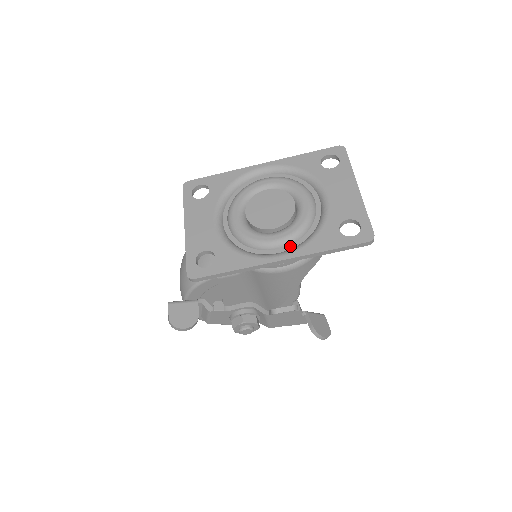
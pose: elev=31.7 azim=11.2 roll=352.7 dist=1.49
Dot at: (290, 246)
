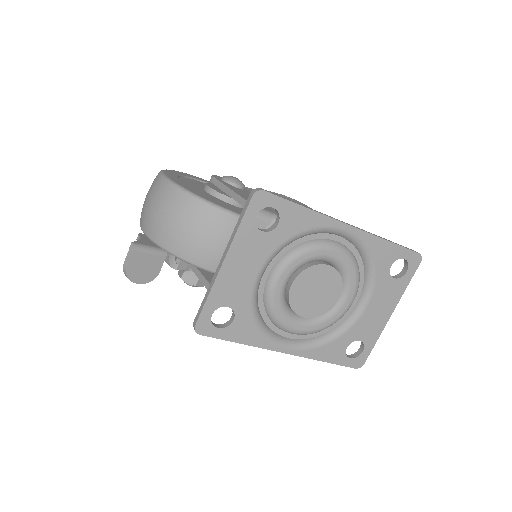
Dot at: (302, 336)
